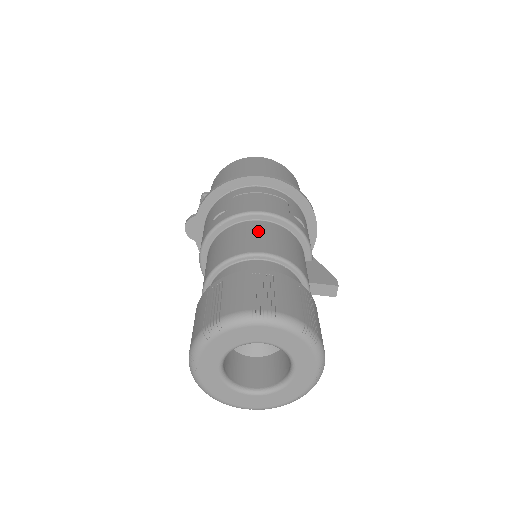
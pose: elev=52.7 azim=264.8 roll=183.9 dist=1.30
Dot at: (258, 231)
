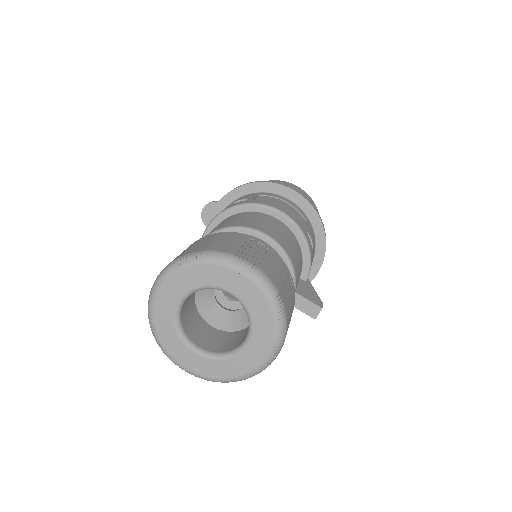
Dot at: (270, 222)
